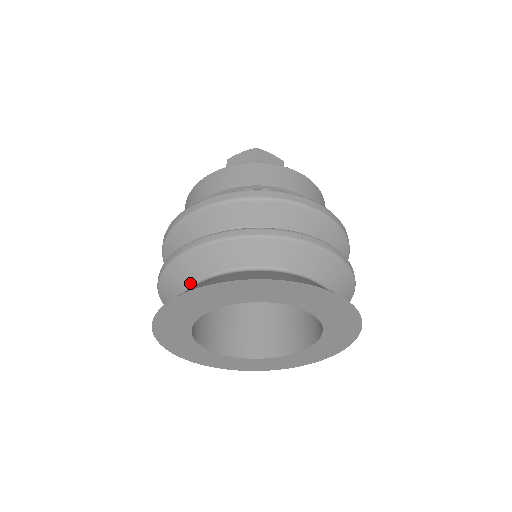
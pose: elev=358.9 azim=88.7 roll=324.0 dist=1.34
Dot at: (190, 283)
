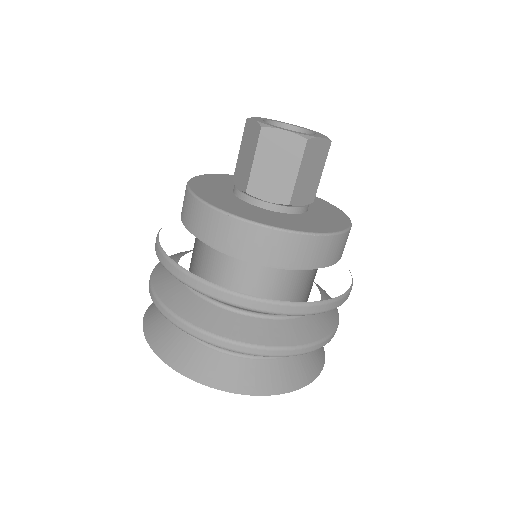
Dot at: occluded
